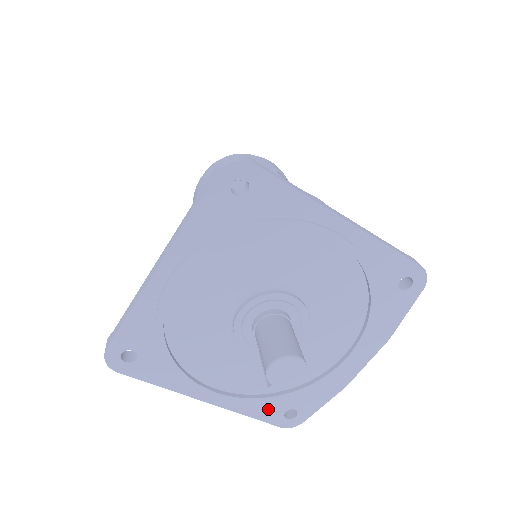
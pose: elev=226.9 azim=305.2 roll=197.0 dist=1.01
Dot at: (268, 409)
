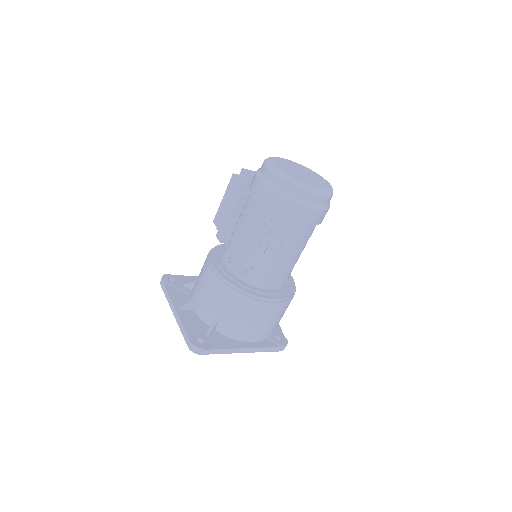
Dot at: occluded
